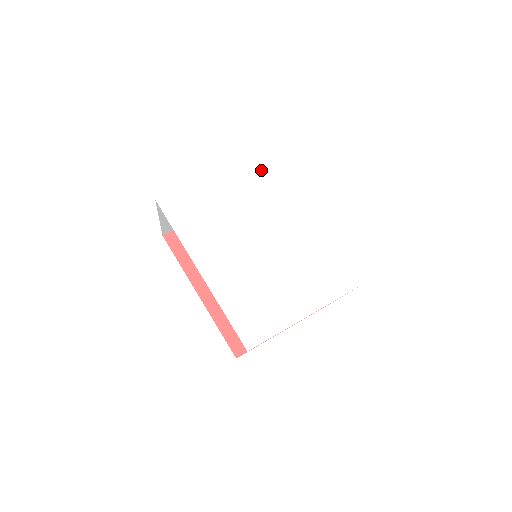
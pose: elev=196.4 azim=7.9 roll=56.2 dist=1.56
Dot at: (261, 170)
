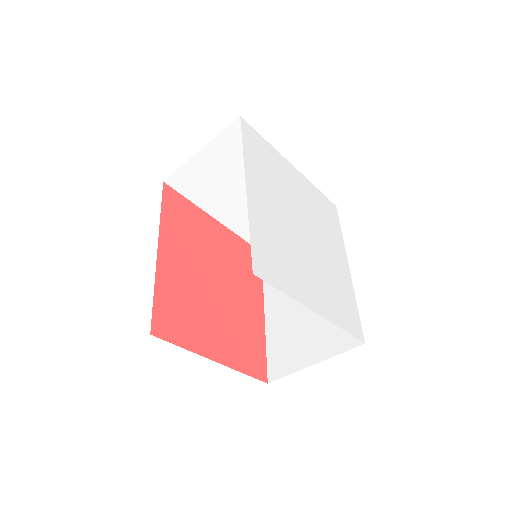
Dot at: (317, 196)
